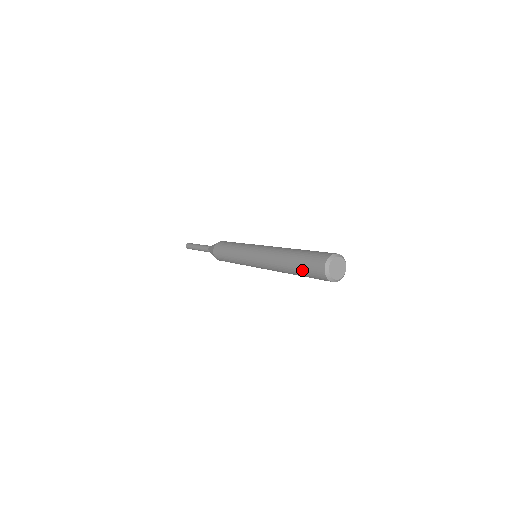
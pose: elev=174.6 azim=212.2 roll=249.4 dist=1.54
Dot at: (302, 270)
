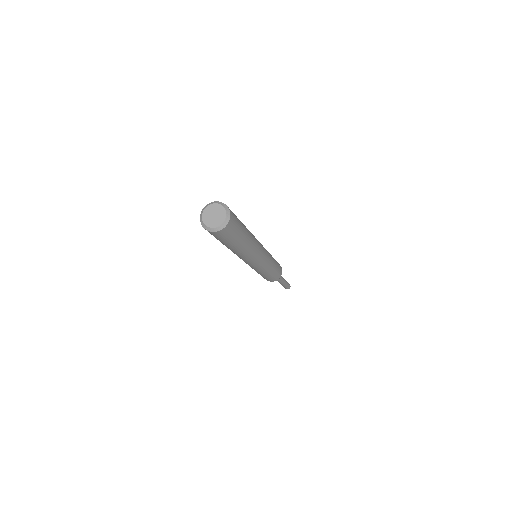
Dot at: (221, 242)
